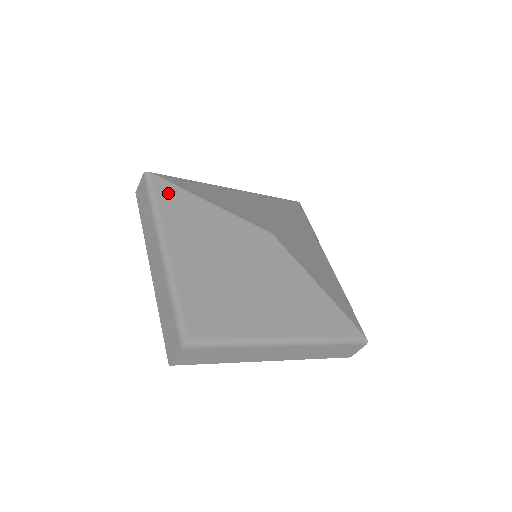
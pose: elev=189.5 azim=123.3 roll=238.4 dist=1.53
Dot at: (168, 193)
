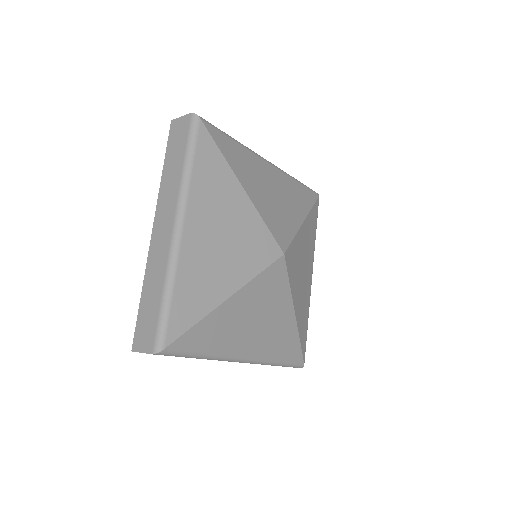
Dot at: (208, 157)
